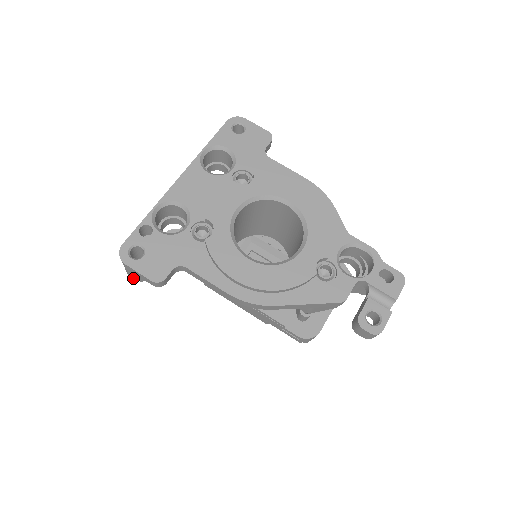
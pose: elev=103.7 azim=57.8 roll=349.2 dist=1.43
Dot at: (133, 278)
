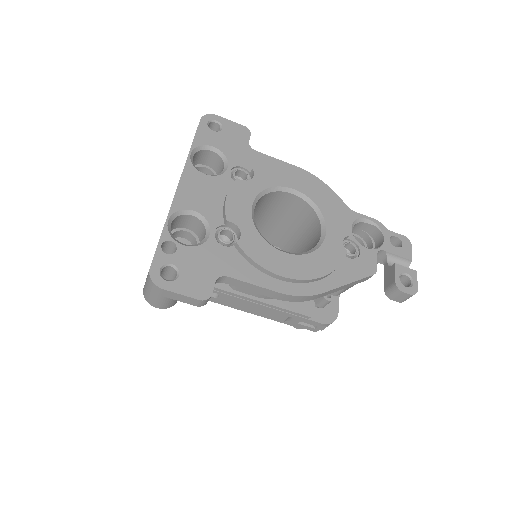
Dot at: (159, 306)
